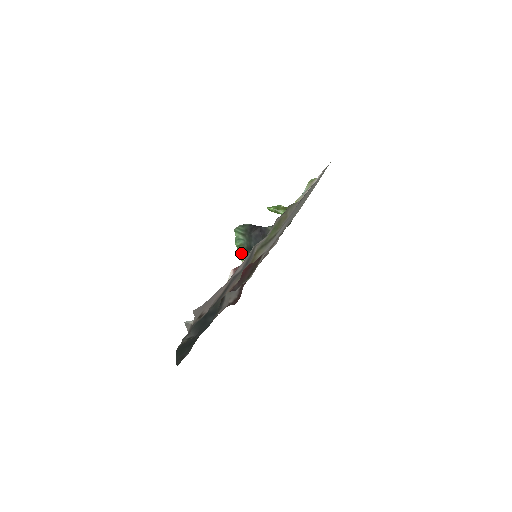
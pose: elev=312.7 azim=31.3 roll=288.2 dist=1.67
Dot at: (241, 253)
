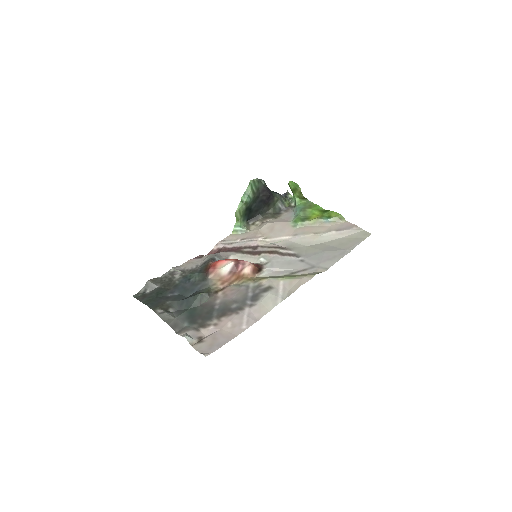
Dot at: (240, 210)
